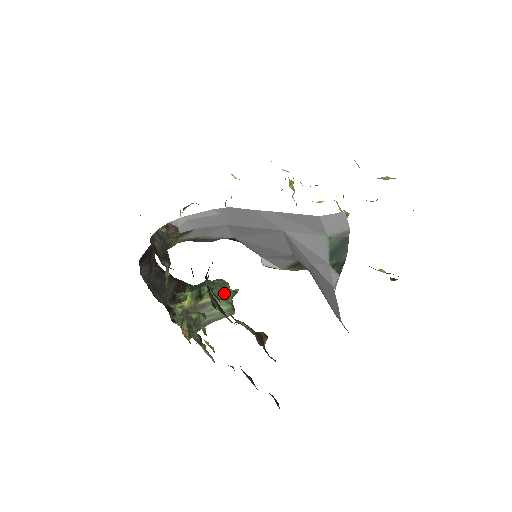
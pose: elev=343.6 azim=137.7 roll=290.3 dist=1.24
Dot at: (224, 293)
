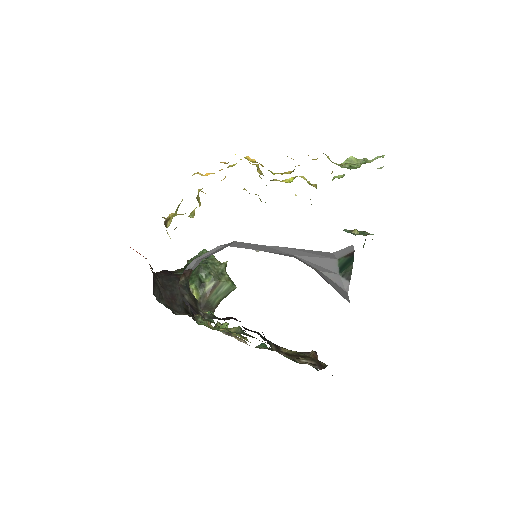
Dot at: (219, 272)
